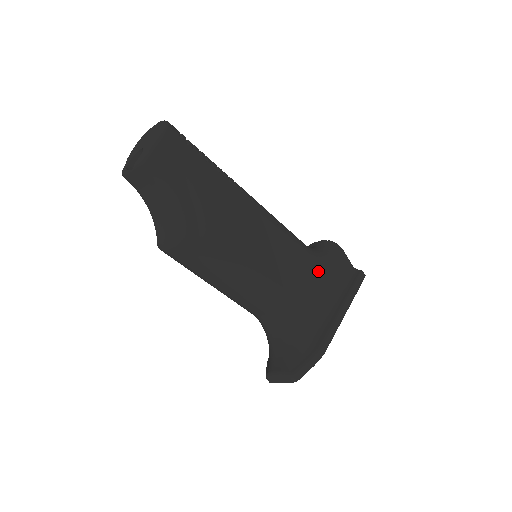
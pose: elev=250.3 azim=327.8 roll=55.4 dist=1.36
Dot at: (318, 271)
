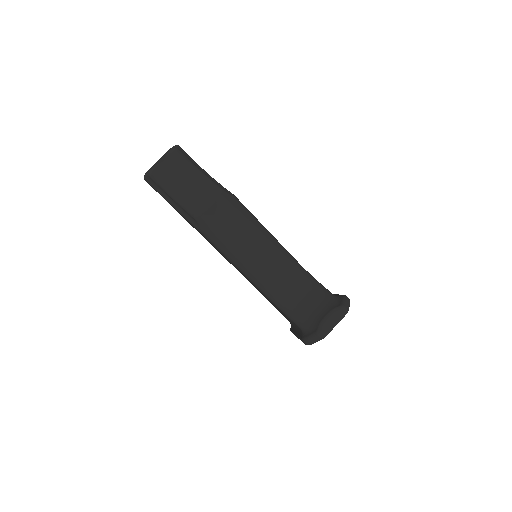
Dot at: occluded
